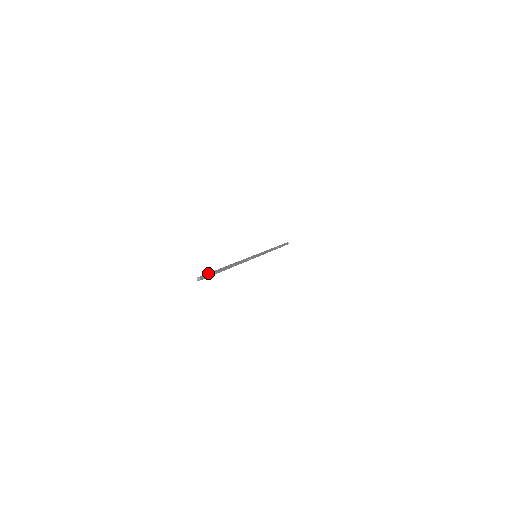
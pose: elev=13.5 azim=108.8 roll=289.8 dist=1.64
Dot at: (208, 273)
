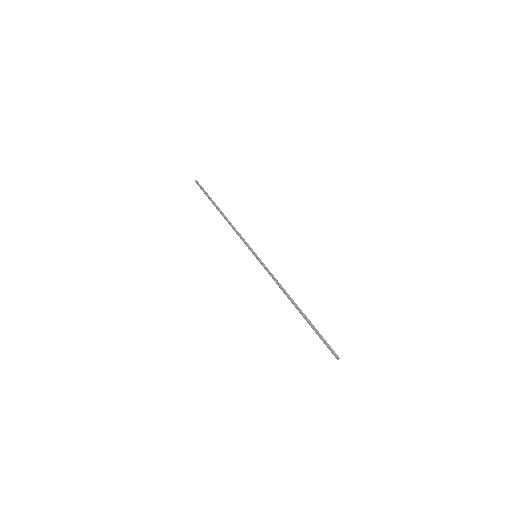
Dot at: occluded
